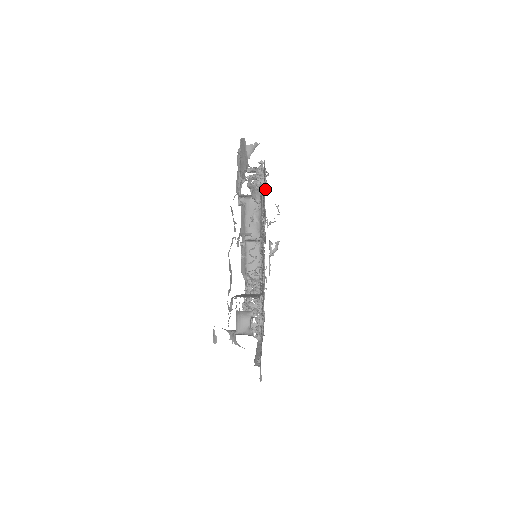
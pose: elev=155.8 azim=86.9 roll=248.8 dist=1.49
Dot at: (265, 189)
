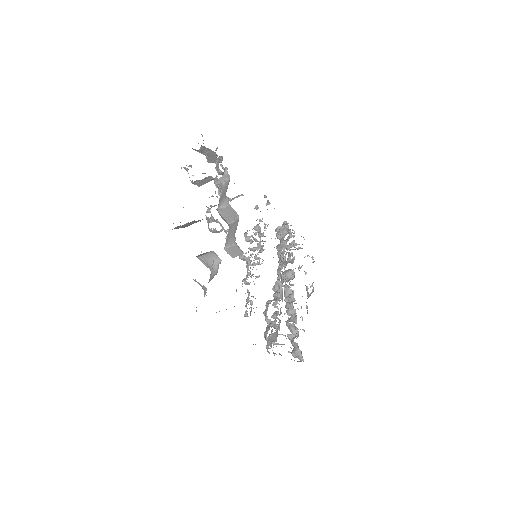
Dot at: occluded
